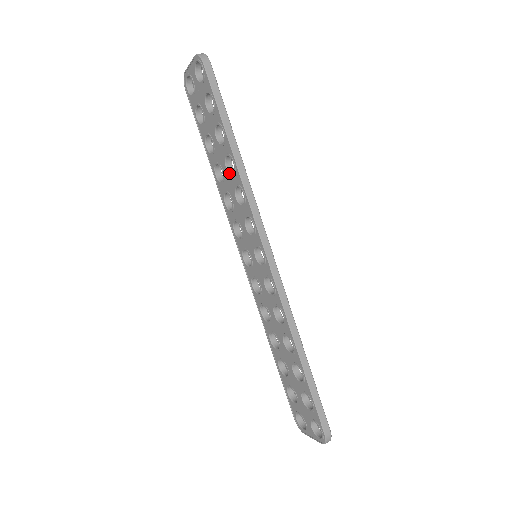
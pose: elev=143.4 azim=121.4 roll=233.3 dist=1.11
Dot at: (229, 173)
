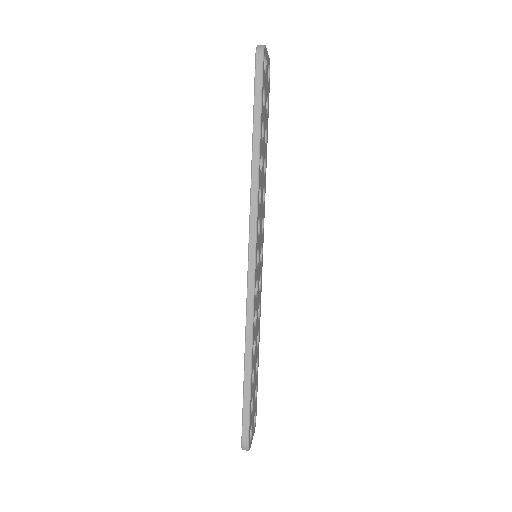
Dot at: occluded
